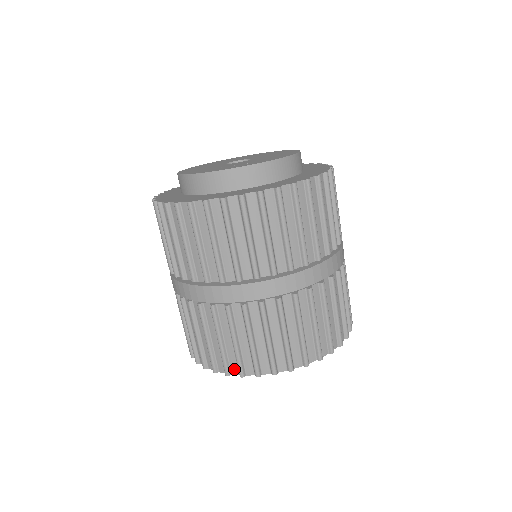
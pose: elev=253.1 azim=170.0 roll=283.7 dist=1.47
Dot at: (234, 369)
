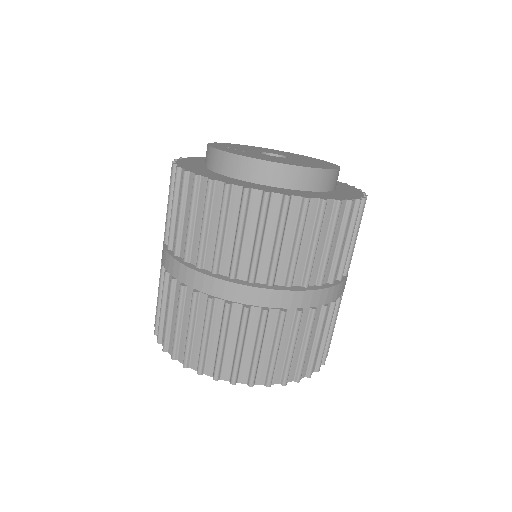
Dot at: occluded
